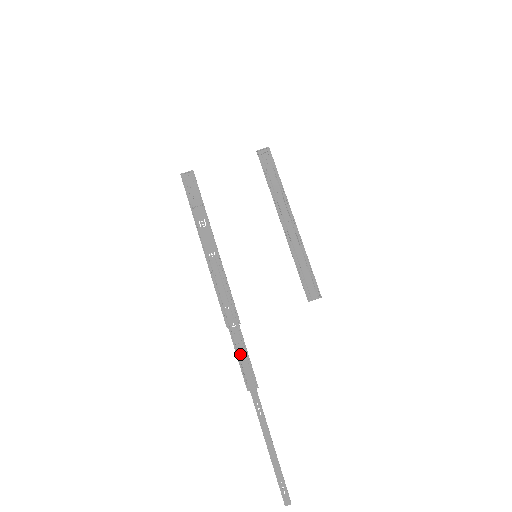
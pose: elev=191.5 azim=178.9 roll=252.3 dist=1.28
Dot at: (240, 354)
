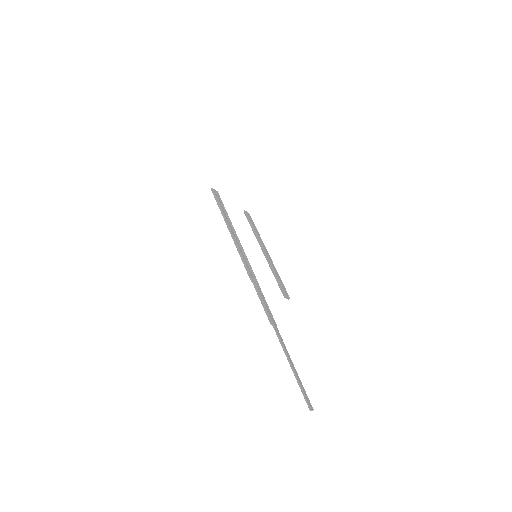
Dot at: (263, 299)
